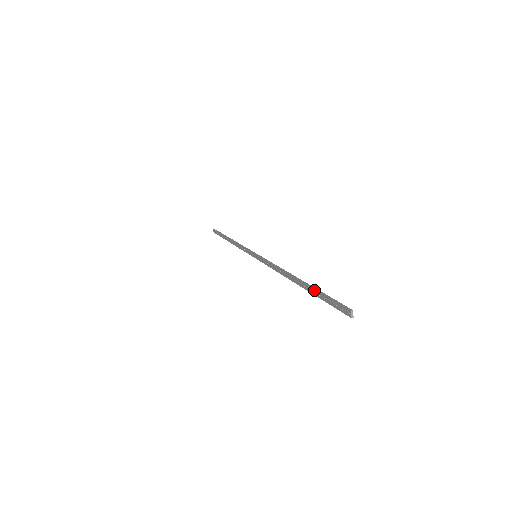
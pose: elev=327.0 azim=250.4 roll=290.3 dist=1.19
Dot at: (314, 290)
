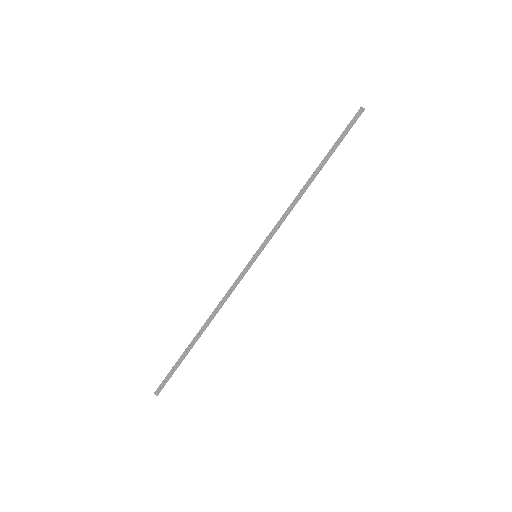
Dot at: (332, 148)
